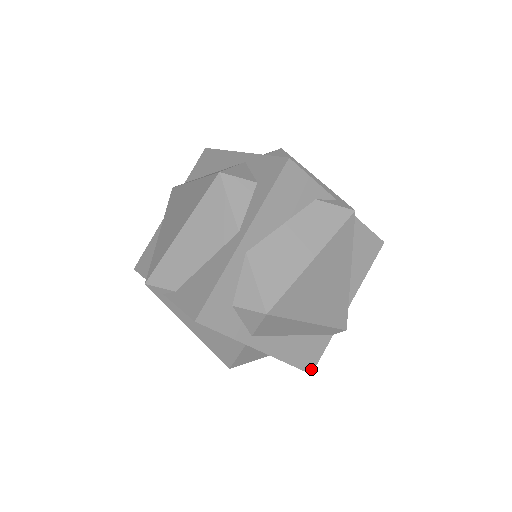
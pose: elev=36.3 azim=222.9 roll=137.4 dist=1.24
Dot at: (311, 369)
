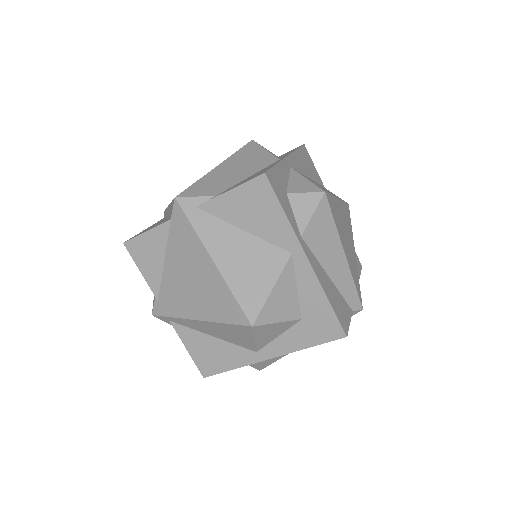
Dot at: (345, 330)
